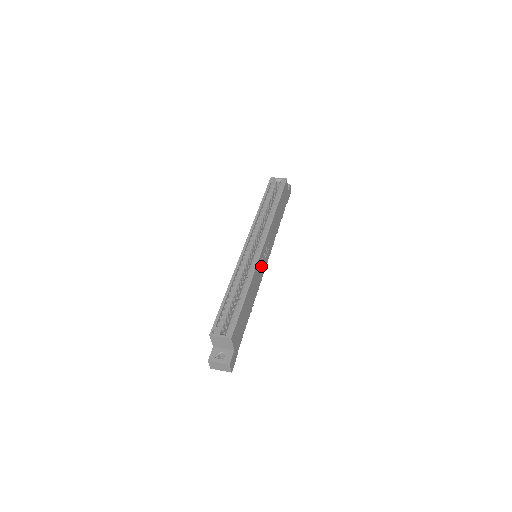
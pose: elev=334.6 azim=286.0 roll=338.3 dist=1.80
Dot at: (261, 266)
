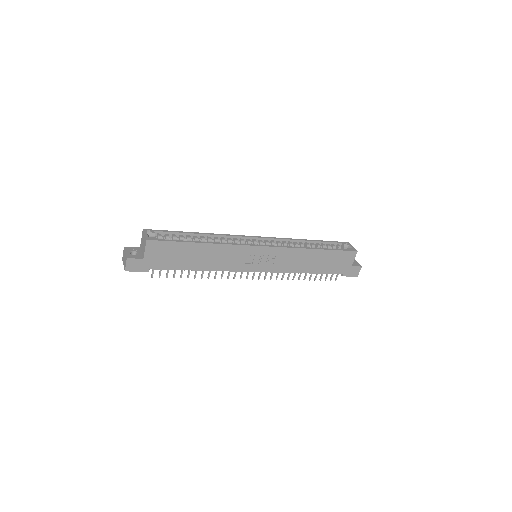
Dot at: (247, 260)
